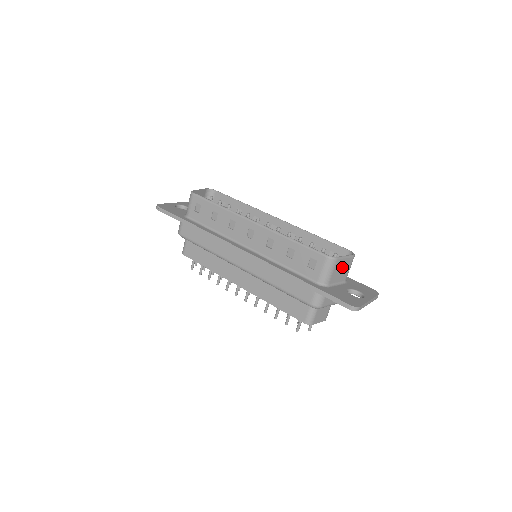
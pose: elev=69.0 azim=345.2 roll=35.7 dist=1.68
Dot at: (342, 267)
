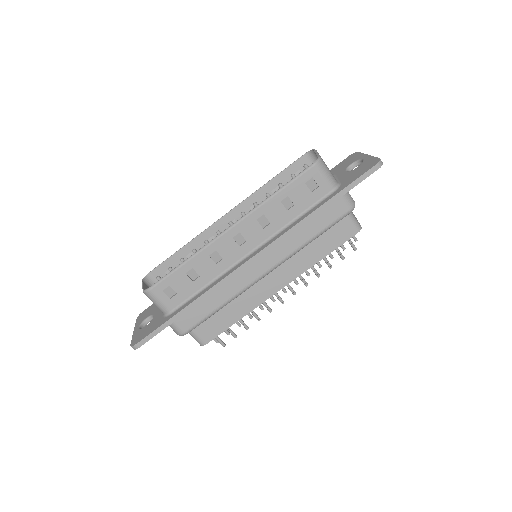
Dot at: occluded
